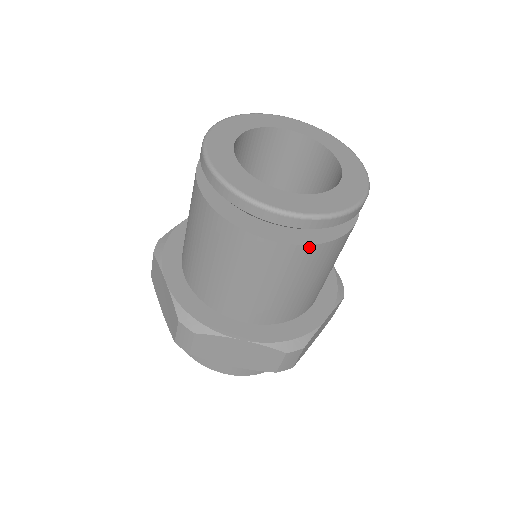
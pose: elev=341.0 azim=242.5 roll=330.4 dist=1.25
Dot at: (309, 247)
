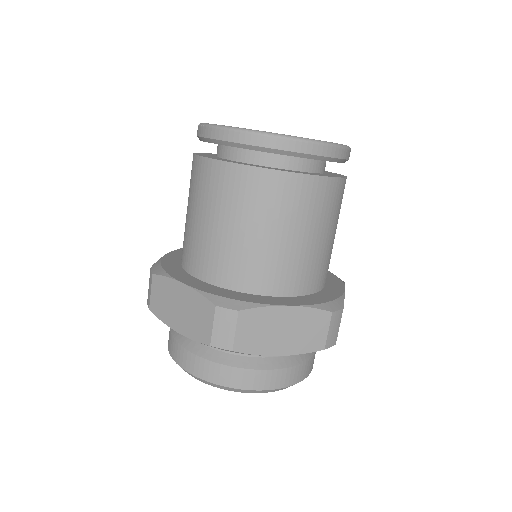
Dot at: (328, 180)
